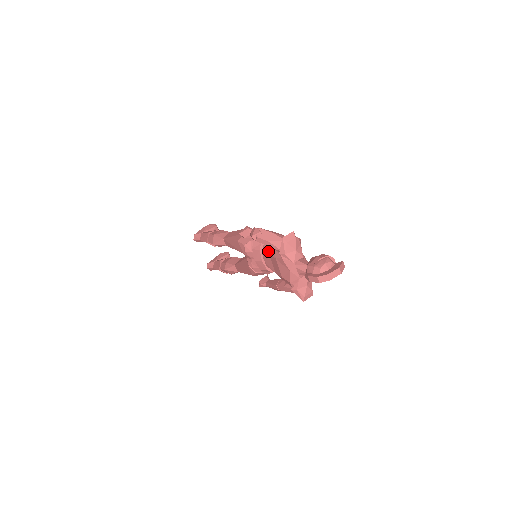
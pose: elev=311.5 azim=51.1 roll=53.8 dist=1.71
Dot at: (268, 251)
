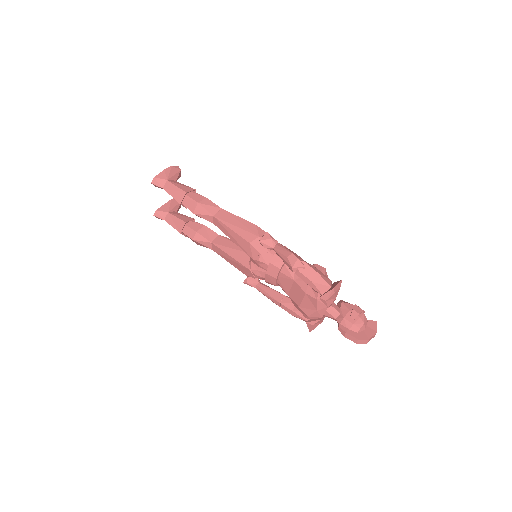
Dot at: (293, 277)
